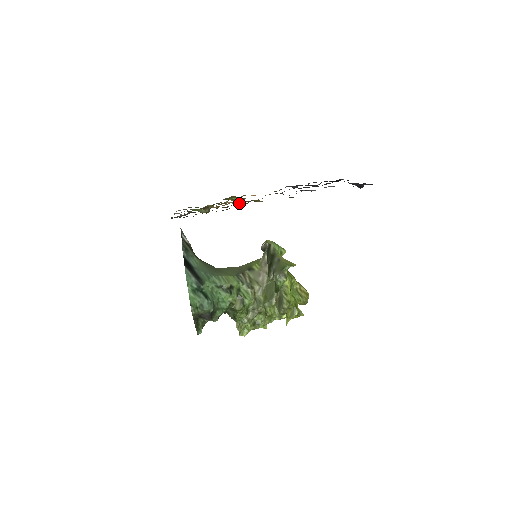
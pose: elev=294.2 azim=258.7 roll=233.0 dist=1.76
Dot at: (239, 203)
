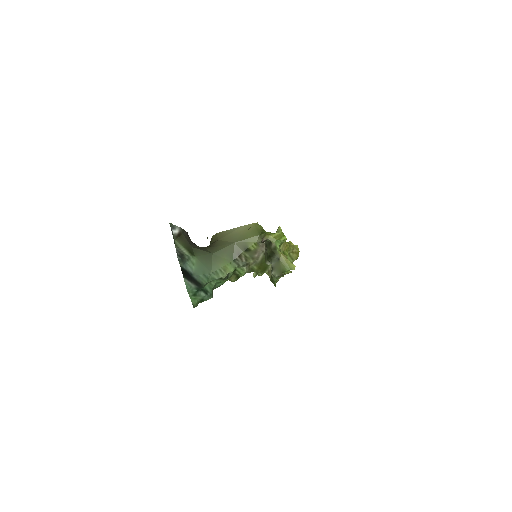
Dot at: occluded
